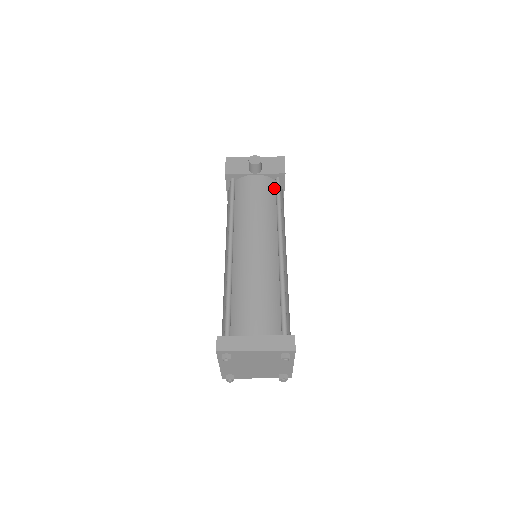
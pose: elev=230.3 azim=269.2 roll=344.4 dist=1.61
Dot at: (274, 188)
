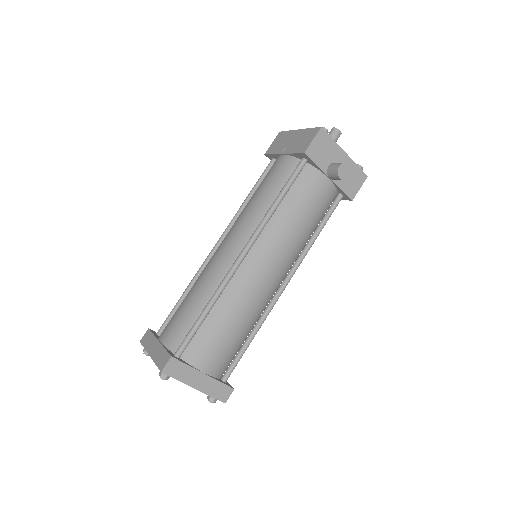
Dot at: (330, 204)
